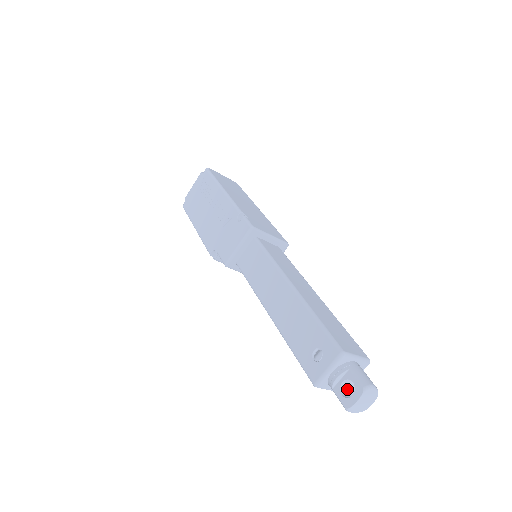
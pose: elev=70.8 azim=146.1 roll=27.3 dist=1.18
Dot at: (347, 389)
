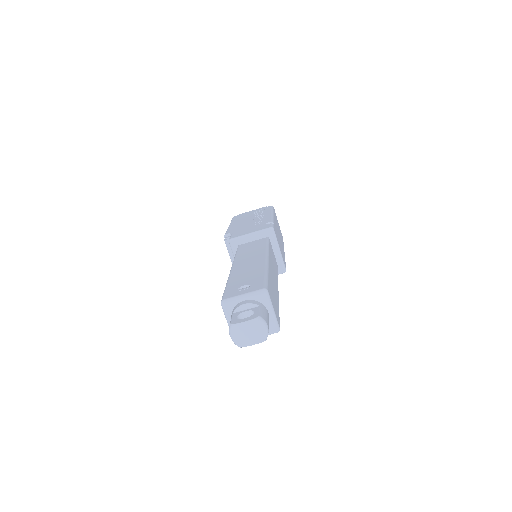
Dot at: occluded
